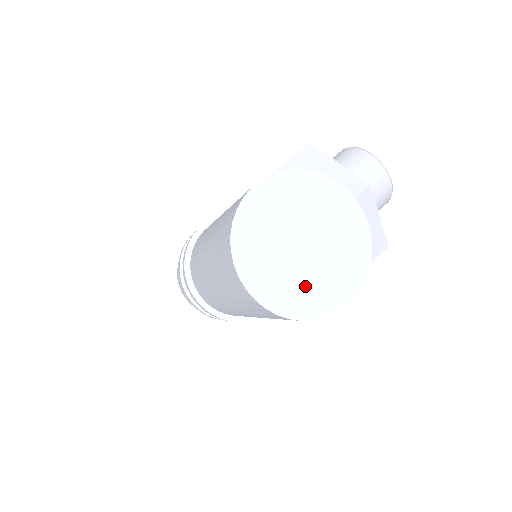
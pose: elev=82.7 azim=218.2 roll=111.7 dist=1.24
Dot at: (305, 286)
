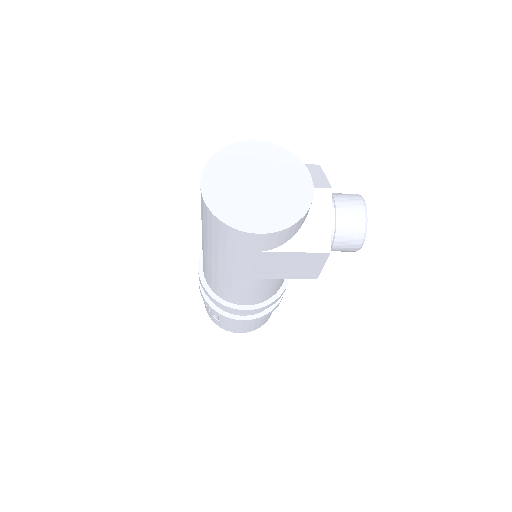
Dot at: (237, 204)
